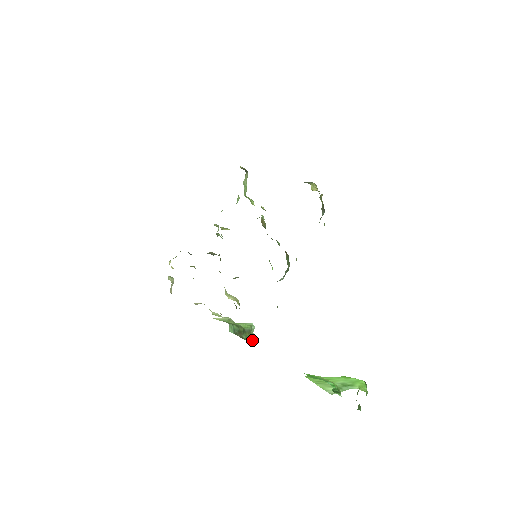
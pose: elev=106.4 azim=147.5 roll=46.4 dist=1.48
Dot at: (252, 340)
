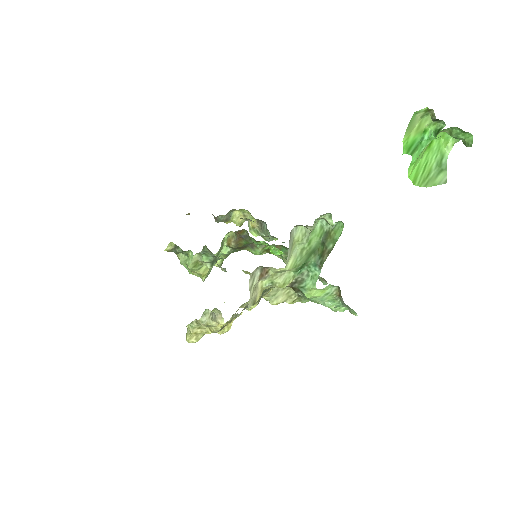
Dot at: (338, 232)
